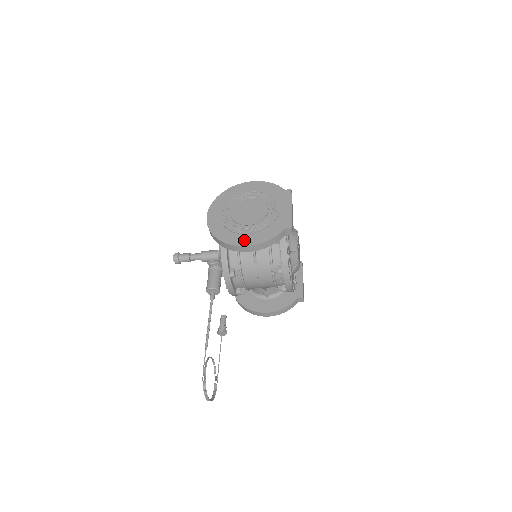
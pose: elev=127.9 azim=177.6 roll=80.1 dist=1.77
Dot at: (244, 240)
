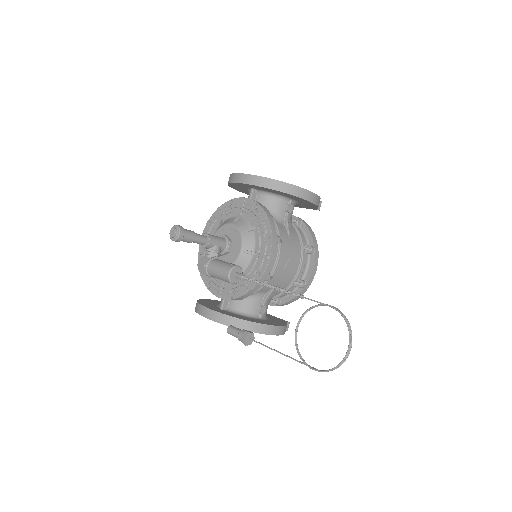
Dot at: occluded
